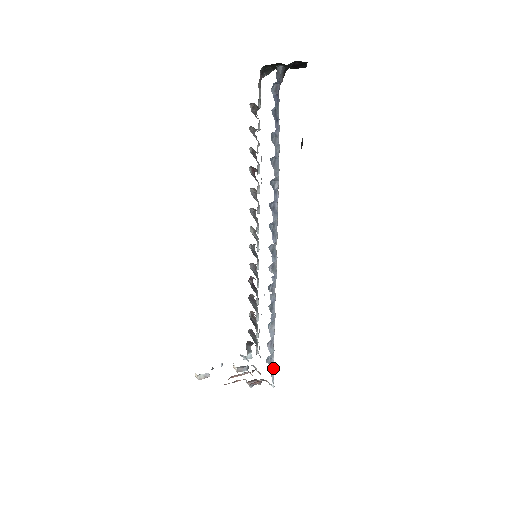
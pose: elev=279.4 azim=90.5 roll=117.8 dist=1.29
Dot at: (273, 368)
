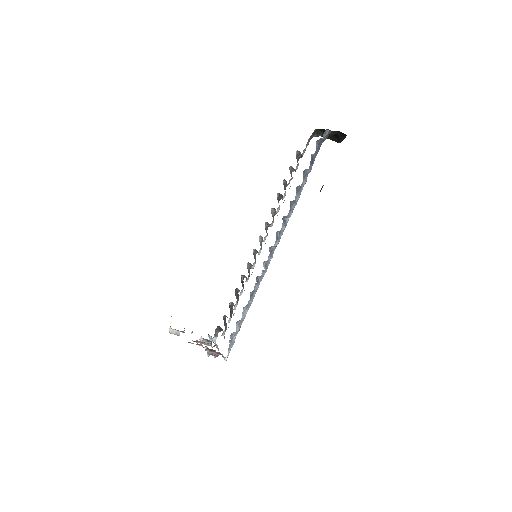
Dot at: (233, 344)
